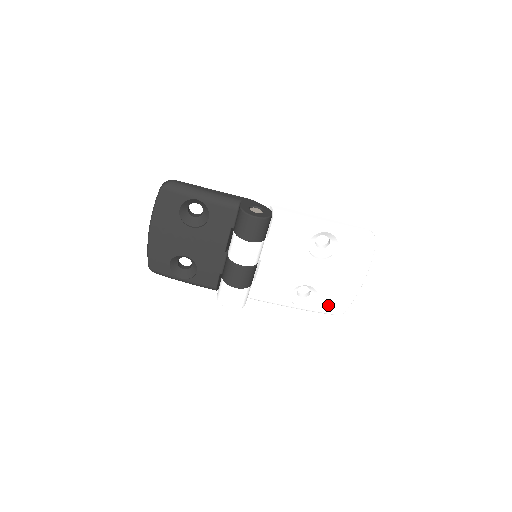
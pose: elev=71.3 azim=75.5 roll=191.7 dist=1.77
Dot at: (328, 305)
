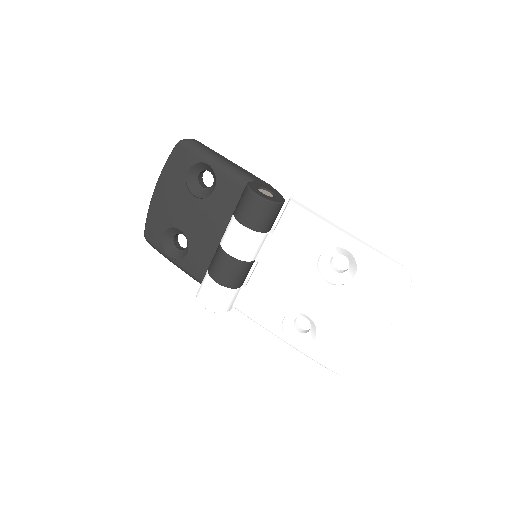
Dot at: (327, 353)
